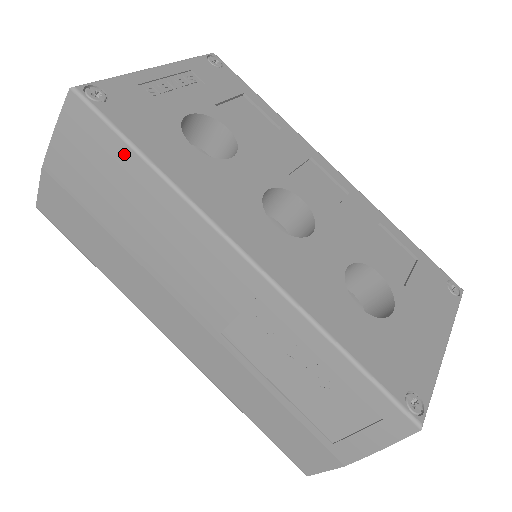
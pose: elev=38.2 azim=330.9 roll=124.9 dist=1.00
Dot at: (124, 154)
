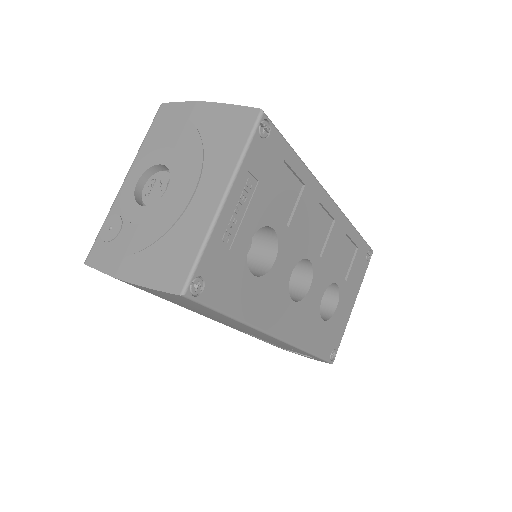
Dot at: (214, 313)
